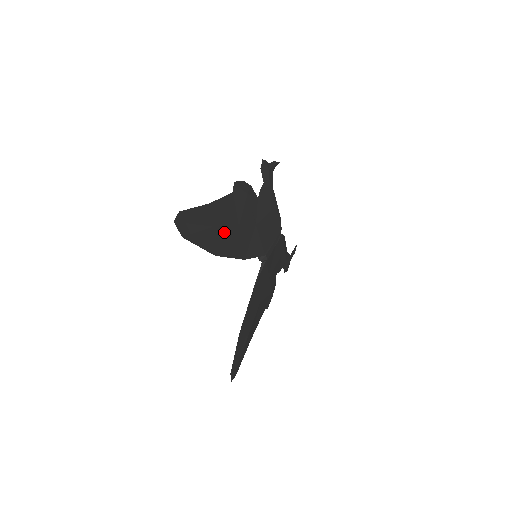
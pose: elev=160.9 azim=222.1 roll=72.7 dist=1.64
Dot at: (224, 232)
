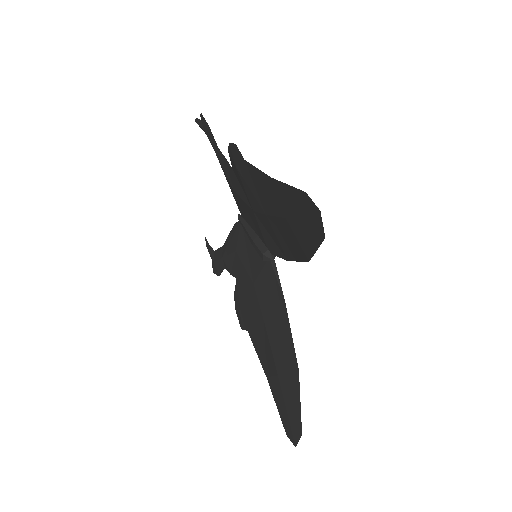
Dot at: occluded
